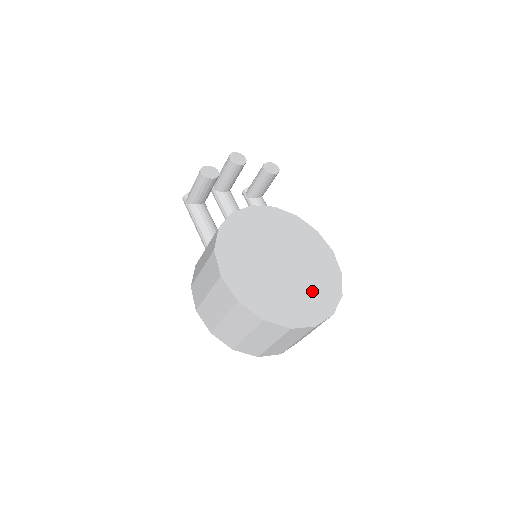
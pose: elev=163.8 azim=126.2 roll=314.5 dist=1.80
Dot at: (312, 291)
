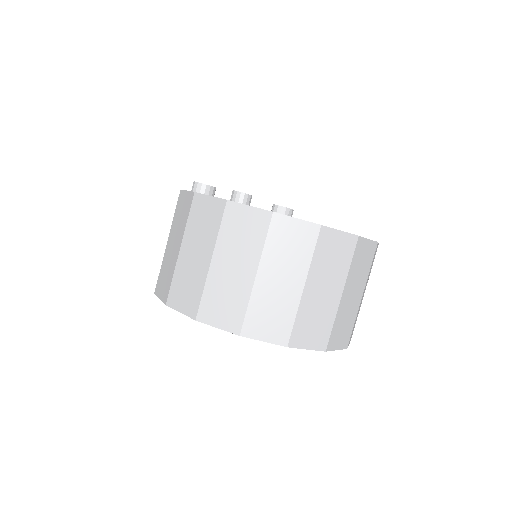
Dot at: occluded
